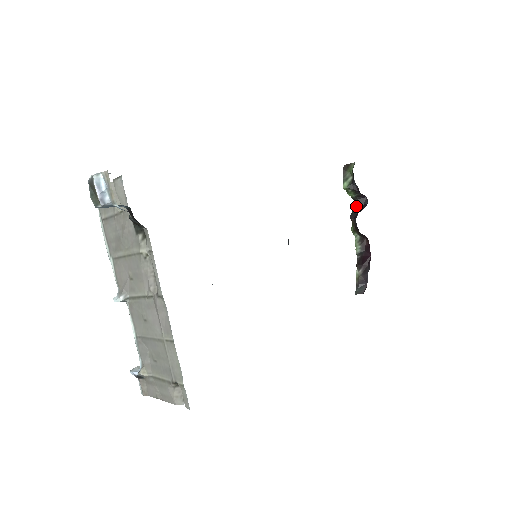
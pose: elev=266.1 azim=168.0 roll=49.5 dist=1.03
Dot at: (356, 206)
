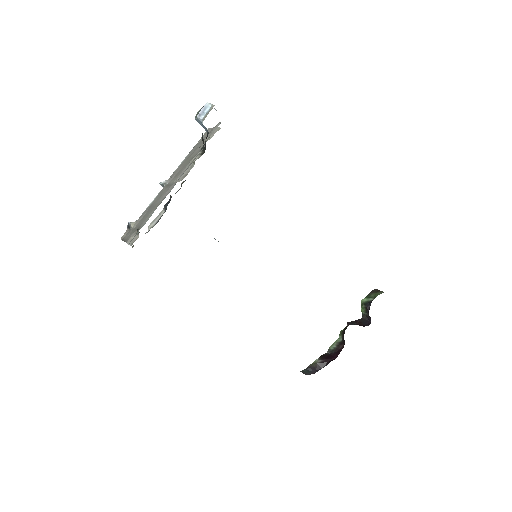
Dot at: (359, 321)
